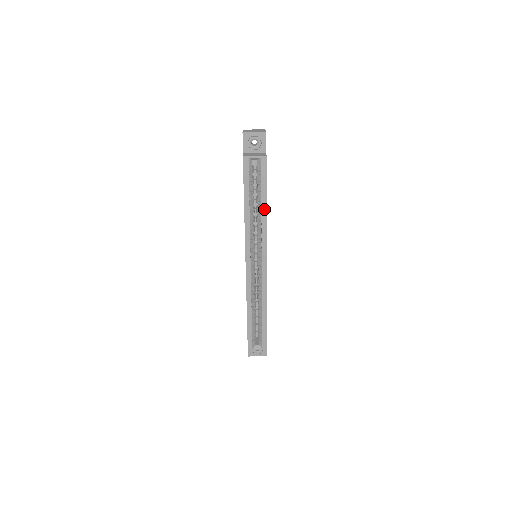
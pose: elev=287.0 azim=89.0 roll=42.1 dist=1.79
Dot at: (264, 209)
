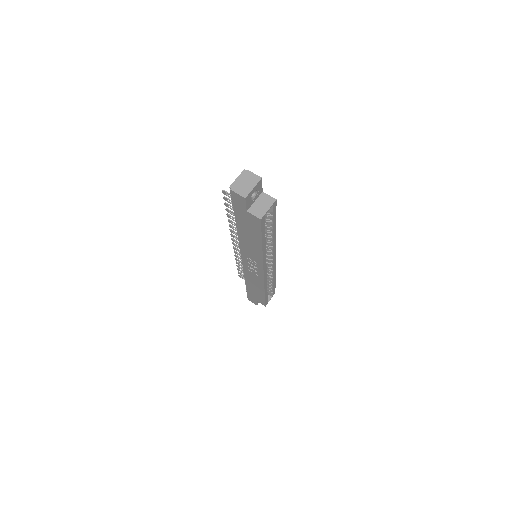
Dot at: (274, 232)
